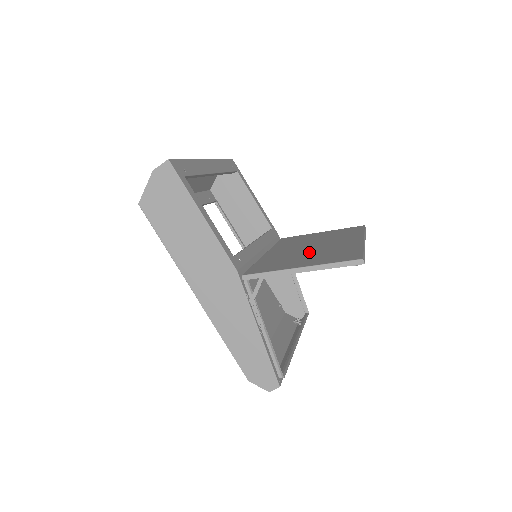
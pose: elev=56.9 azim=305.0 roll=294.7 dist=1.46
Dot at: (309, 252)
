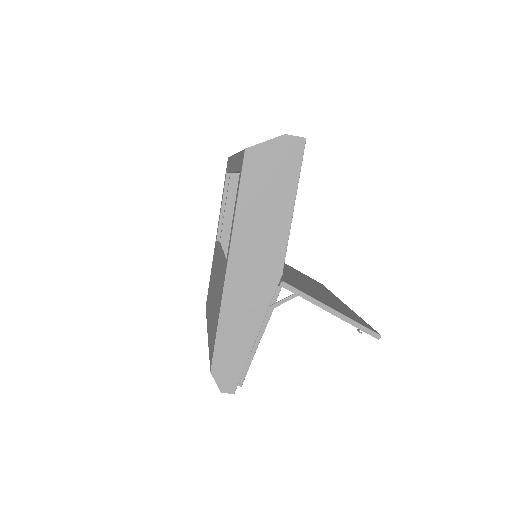
Dot at: (315, 290)
